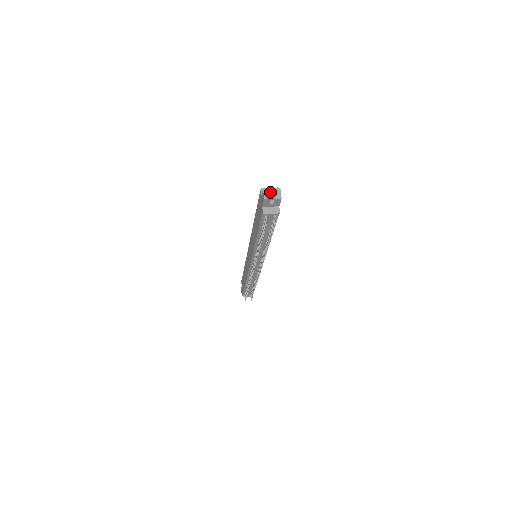
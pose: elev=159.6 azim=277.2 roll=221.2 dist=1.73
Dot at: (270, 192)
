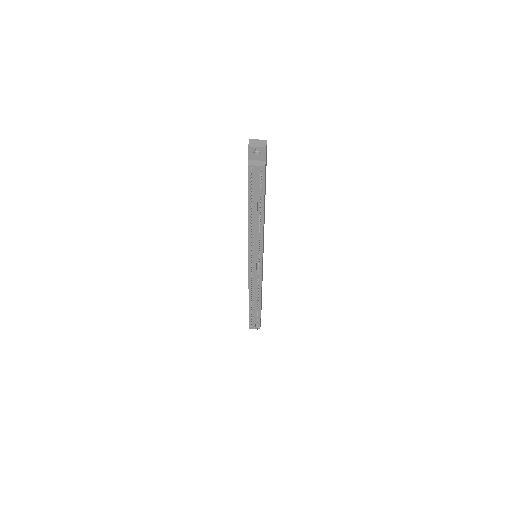
Dot at: (256, 142)
